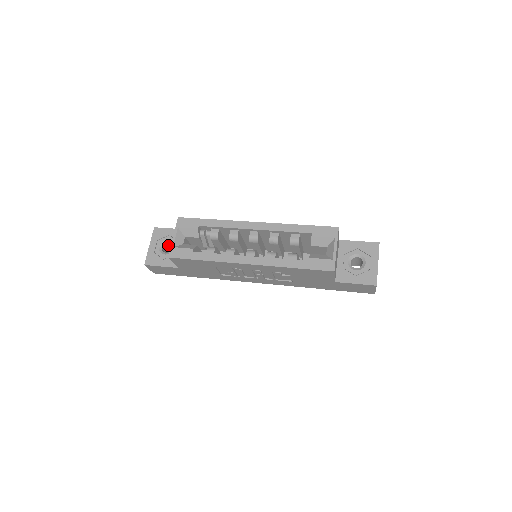
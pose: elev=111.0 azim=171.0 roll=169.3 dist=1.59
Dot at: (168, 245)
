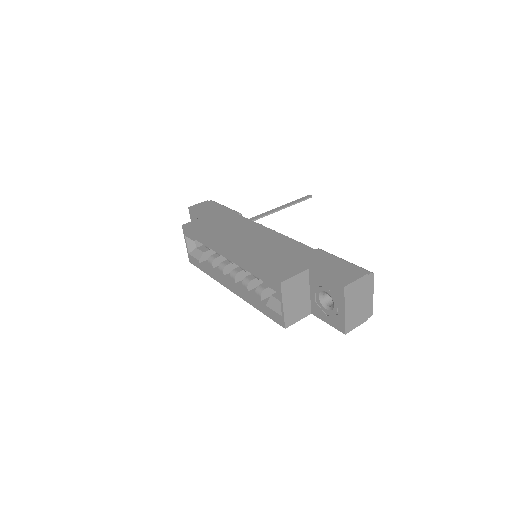
Dot at: occluded
